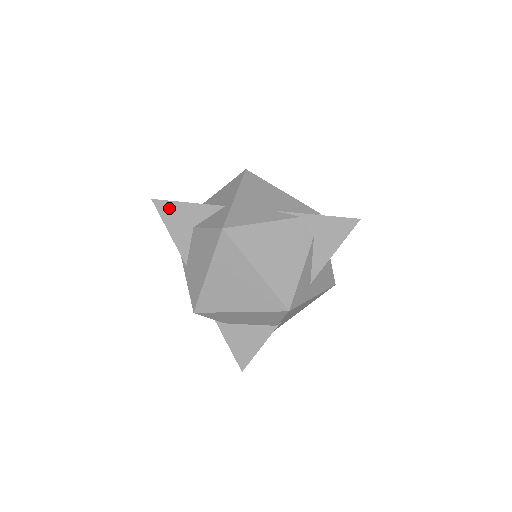
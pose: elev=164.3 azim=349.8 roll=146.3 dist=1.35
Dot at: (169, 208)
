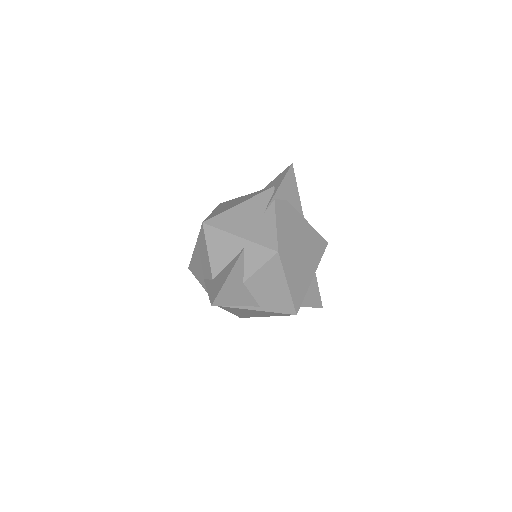
Dot at: (224, 294)
